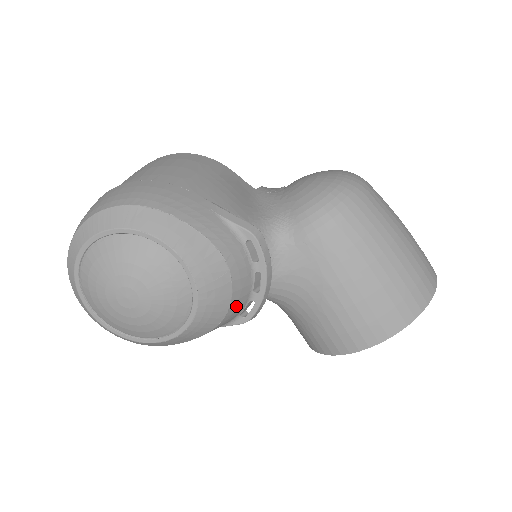
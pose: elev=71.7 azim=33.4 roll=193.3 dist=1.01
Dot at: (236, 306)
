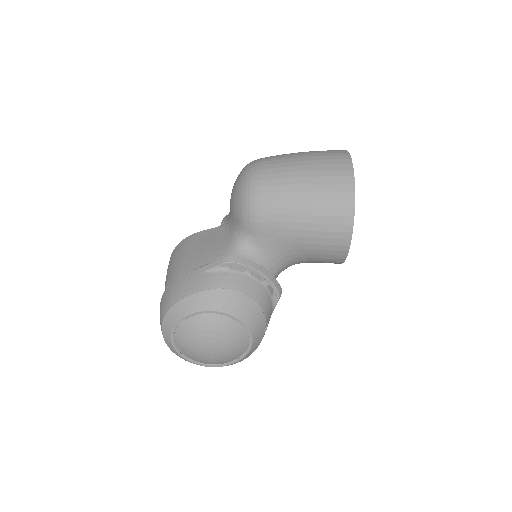
Dot at: (261, 298)
